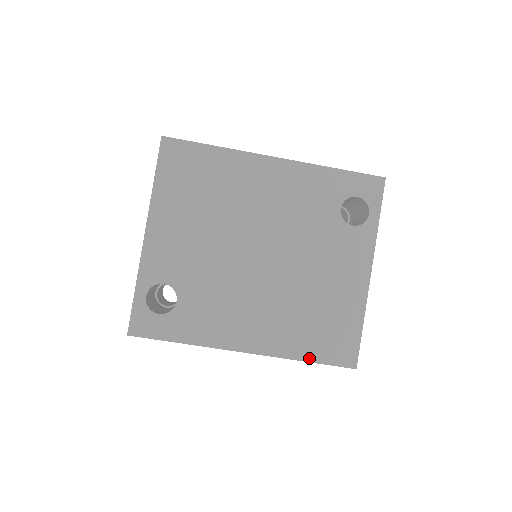
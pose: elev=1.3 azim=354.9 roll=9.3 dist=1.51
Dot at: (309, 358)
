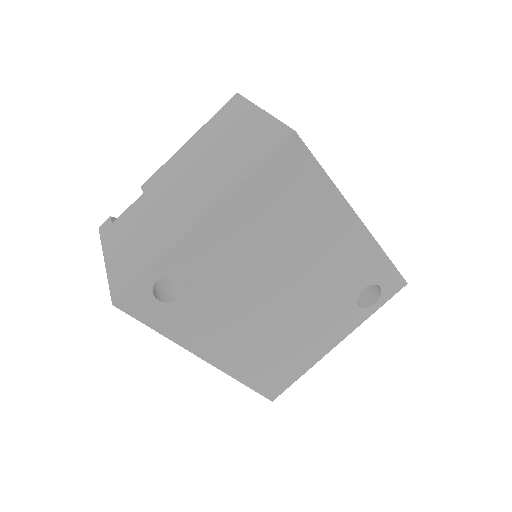
Dot at: (249, 383)
